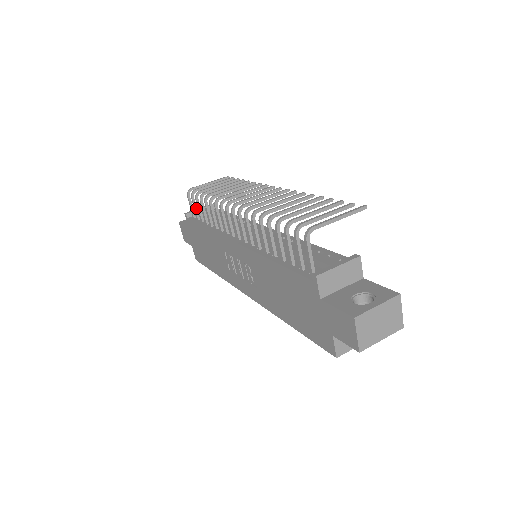
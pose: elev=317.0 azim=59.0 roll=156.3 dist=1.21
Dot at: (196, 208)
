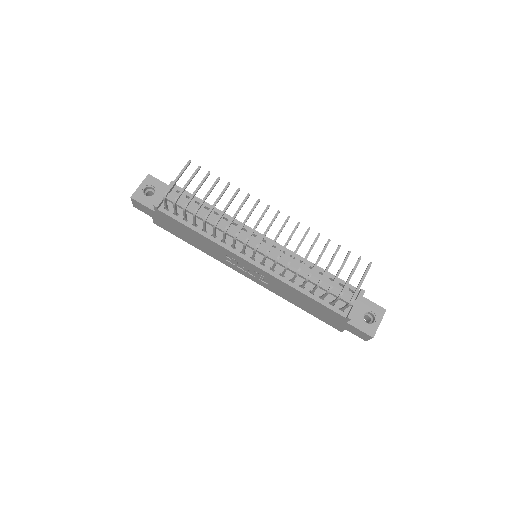
Dot at: (176, 209)
